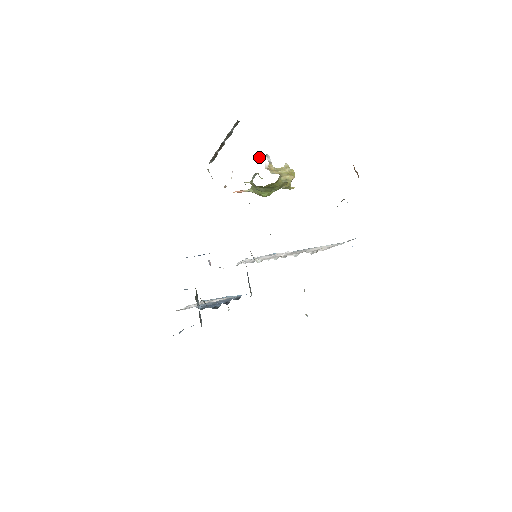
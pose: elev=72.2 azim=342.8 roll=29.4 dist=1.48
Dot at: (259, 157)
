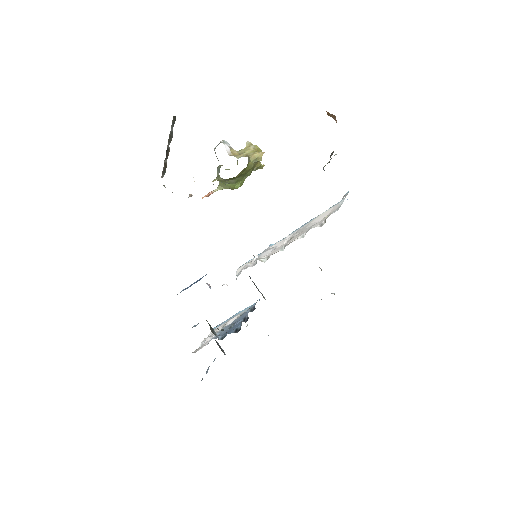
Dot at: (215, 147)
